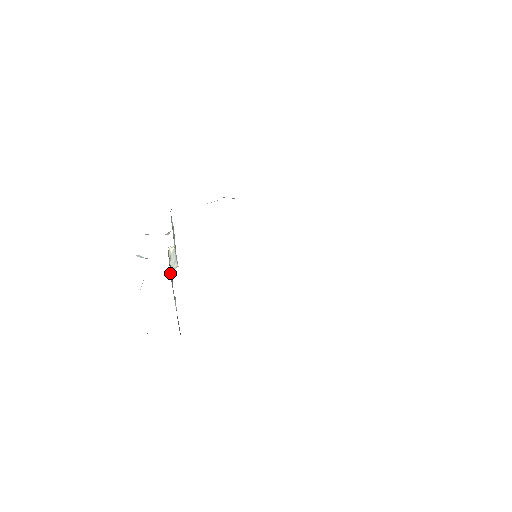
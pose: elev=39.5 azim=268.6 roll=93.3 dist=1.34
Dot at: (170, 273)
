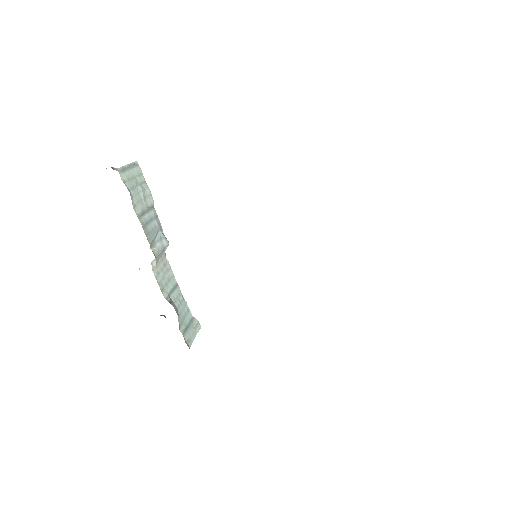
Dot at: (164, 294)
